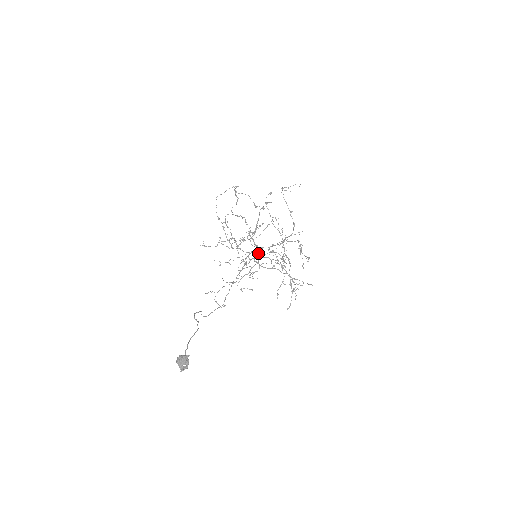
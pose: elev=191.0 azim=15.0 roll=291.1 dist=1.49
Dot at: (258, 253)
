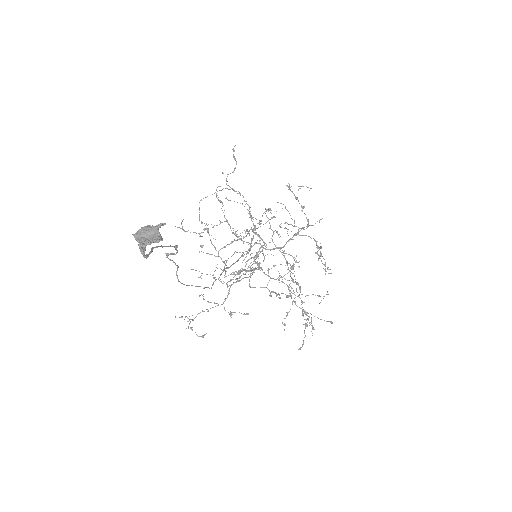
Dot at: (260, 247)
